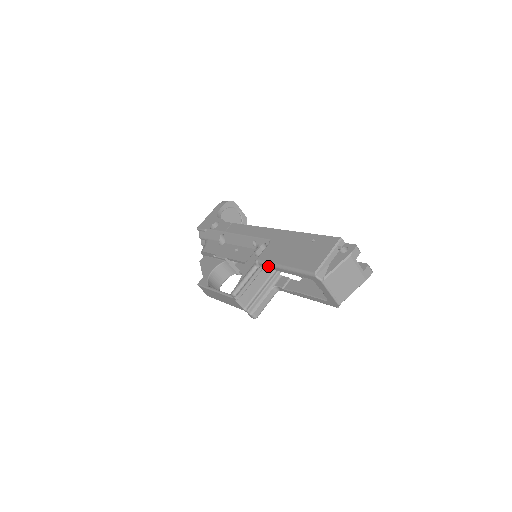
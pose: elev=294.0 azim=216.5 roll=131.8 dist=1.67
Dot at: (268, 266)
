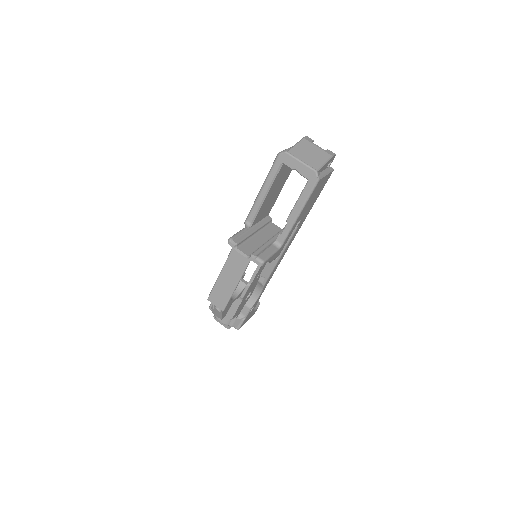
Dot at: (253, 209)
